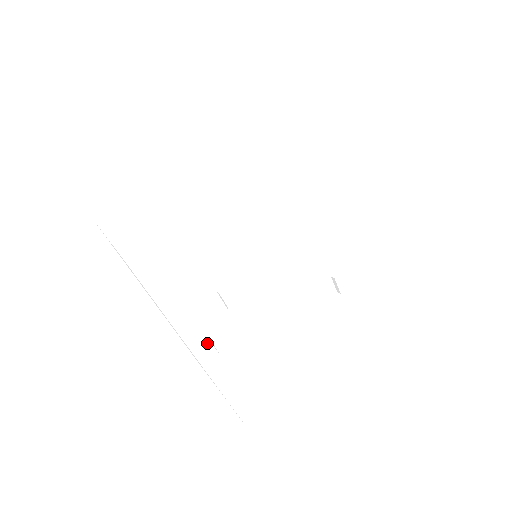
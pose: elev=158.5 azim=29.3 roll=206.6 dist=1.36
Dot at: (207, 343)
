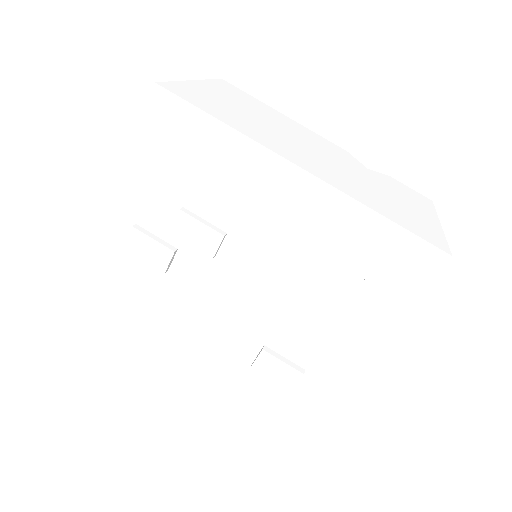
Dot at: (130, 228)
